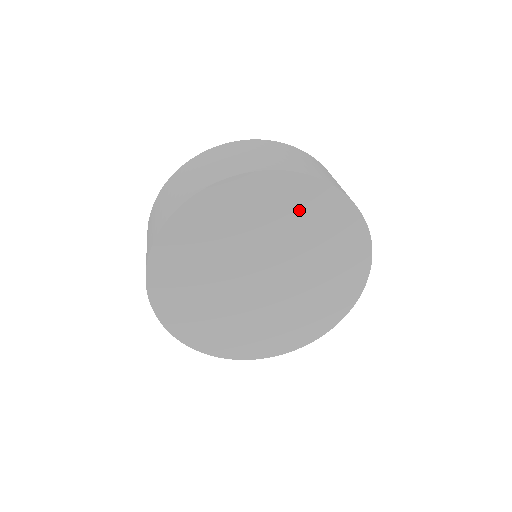
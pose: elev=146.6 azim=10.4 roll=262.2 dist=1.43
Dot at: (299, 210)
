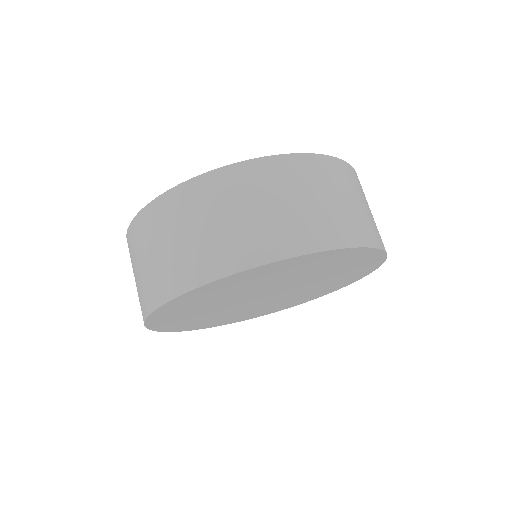
Dot at: (317, 265)
